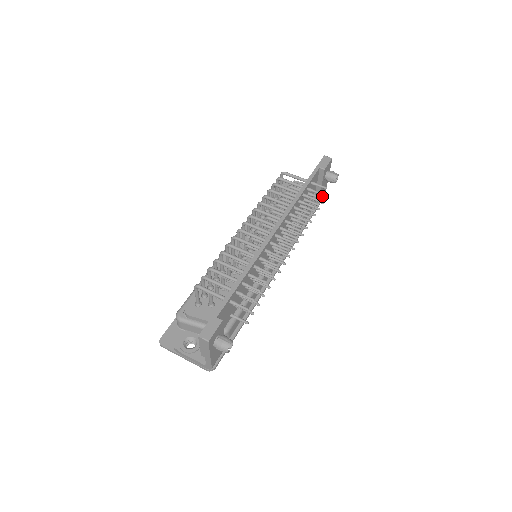
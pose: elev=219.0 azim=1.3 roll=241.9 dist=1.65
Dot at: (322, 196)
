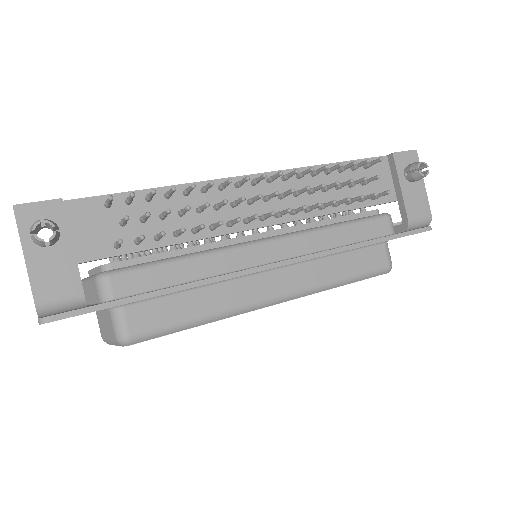
Dot at: (427, 226)
